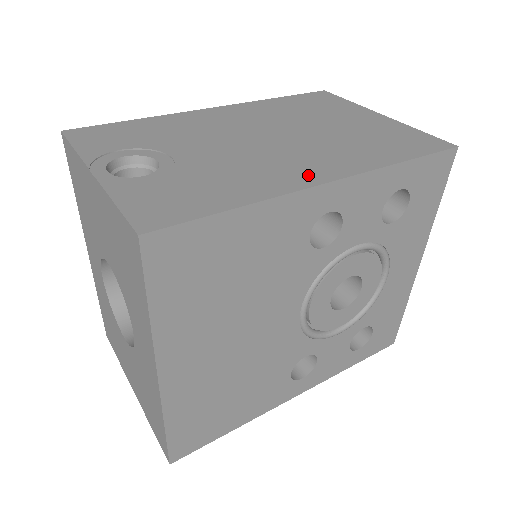
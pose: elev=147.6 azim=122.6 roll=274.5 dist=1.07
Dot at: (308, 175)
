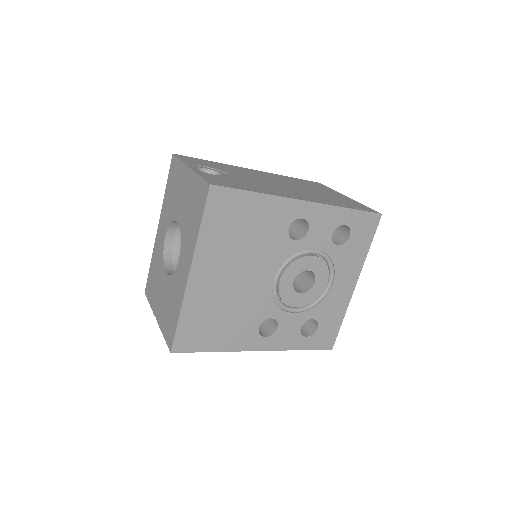
Dot at: (295, 196)
